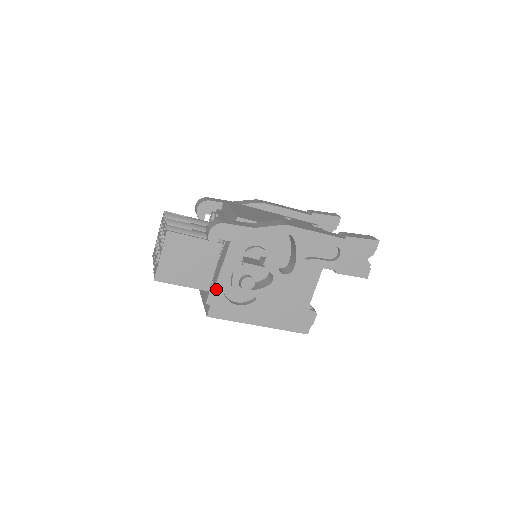
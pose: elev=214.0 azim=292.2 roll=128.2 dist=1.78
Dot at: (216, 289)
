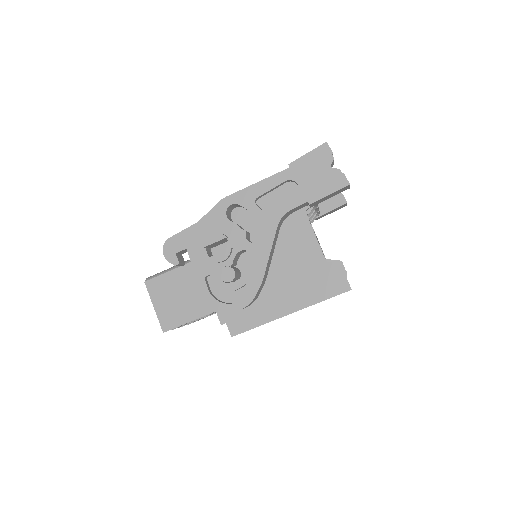
Dot at: (206, 300)
